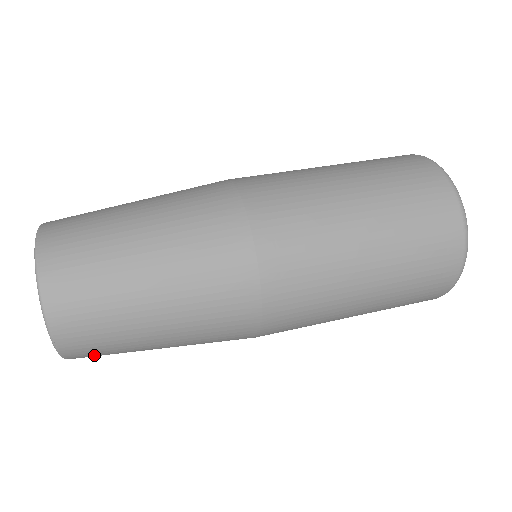
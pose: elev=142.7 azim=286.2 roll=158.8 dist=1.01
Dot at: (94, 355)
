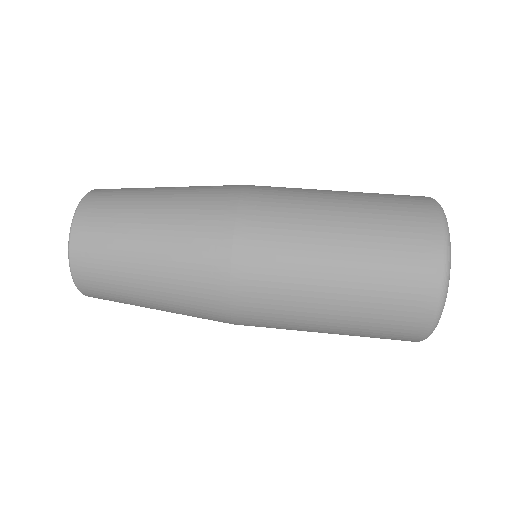
Dot at: occluded
